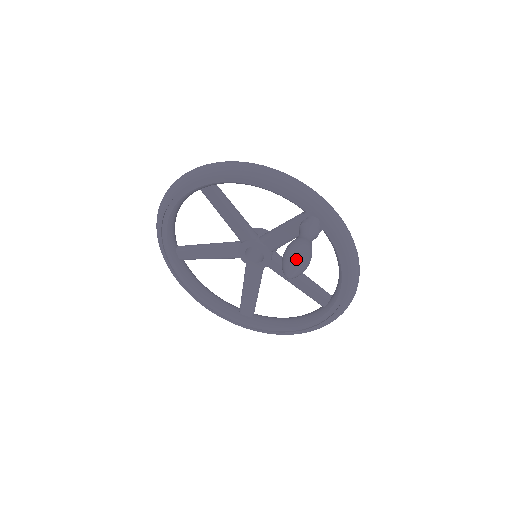
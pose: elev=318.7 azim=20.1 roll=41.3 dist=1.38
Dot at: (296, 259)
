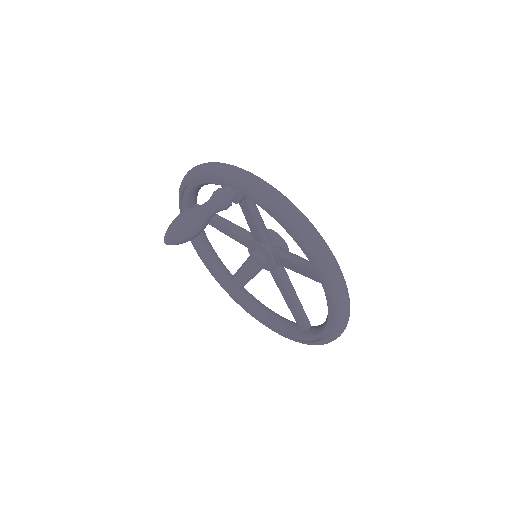
Dot at: (171, 225)
